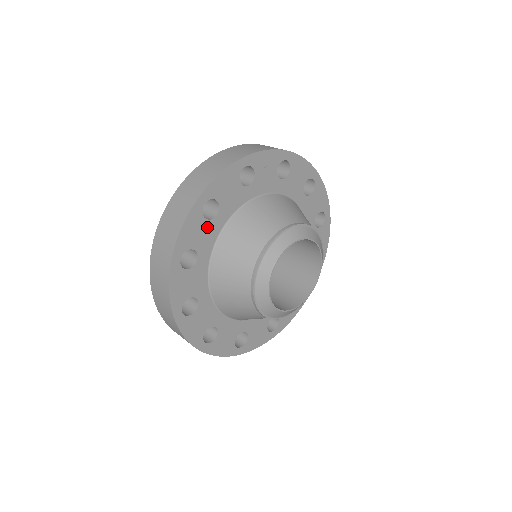
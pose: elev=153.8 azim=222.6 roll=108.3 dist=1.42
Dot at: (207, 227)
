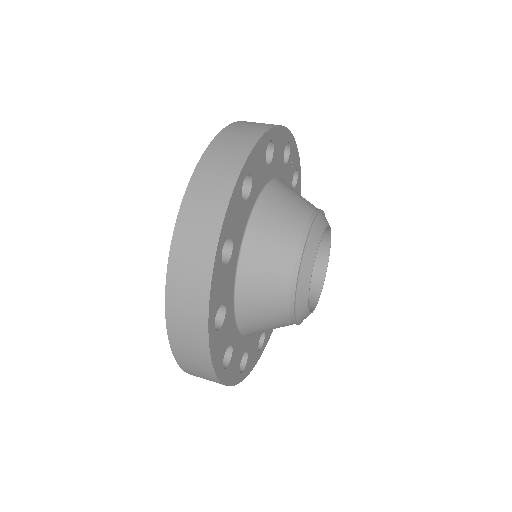
Dot at: (263, 168)
